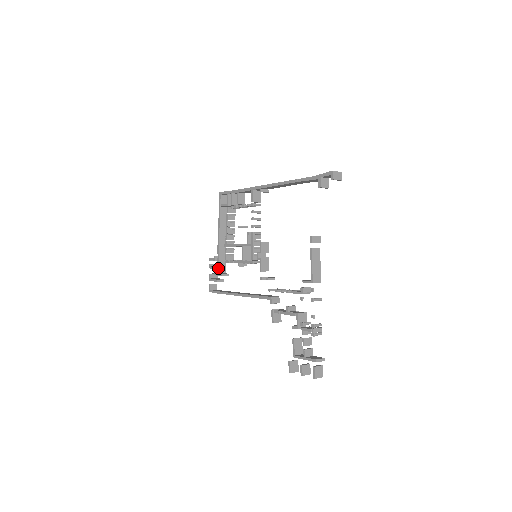
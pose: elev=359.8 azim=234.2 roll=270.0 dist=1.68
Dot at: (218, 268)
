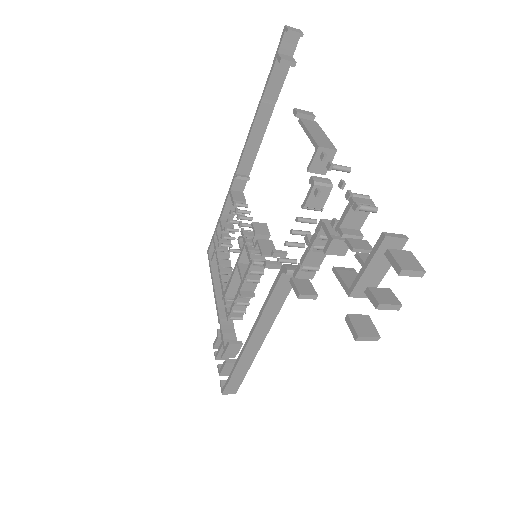
Dot at: (223, 340)
